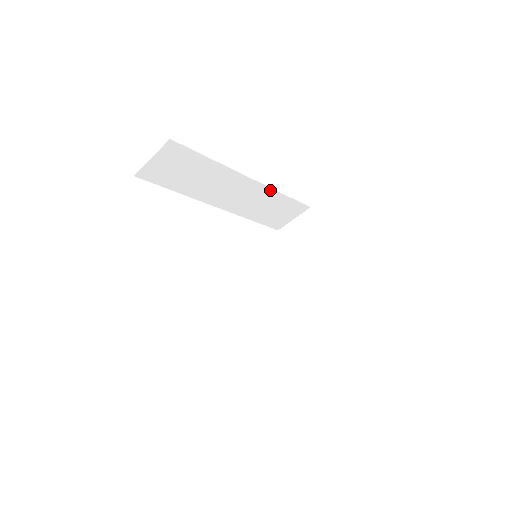
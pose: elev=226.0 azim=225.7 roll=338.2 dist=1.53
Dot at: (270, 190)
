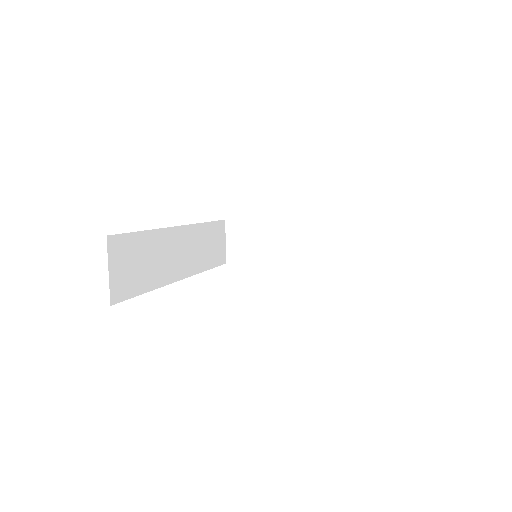
Dot at: (195, 227)
